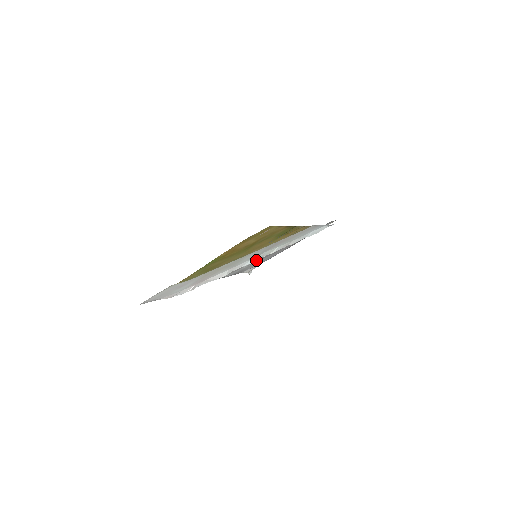
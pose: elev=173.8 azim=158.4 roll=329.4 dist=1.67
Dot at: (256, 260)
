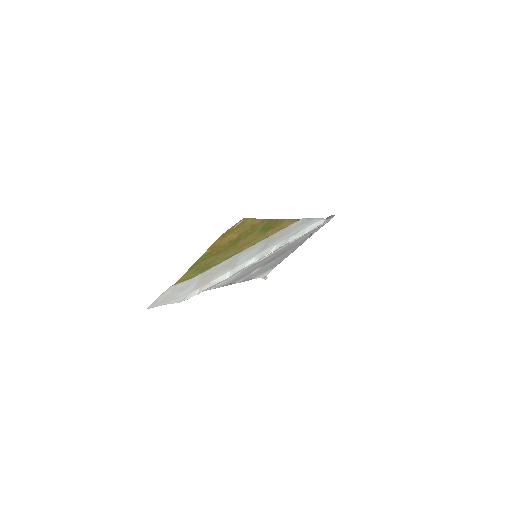
Dot at: (256, 260)
